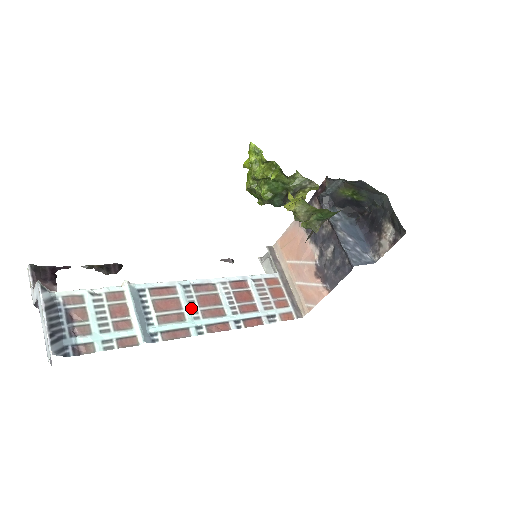
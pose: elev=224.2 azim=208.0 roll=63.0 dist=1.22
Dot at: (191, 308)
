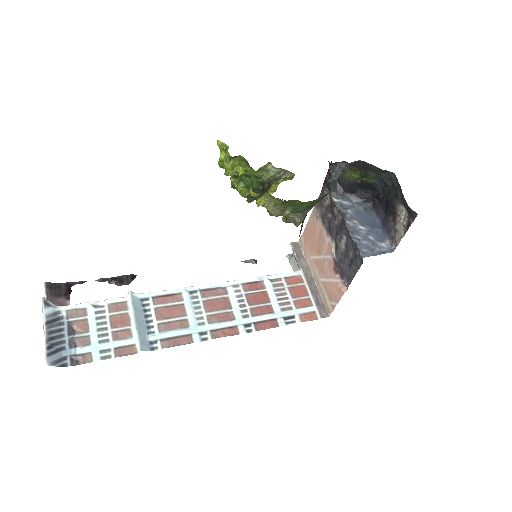
Dot at: (196, 314)
